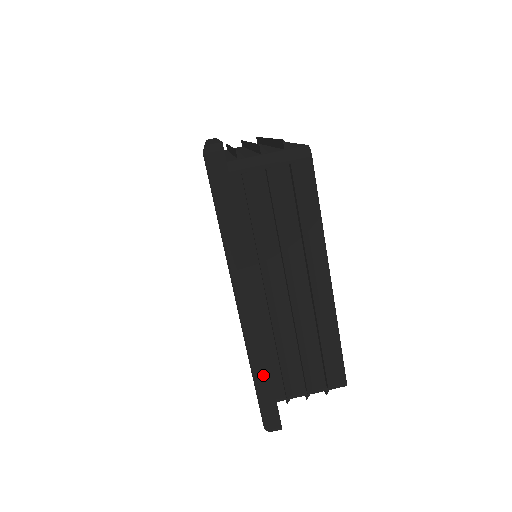
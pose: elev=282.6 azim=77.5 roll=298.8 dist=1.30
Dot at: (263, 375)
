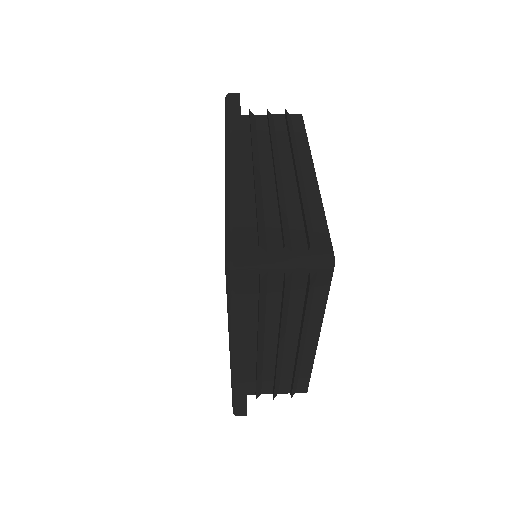
Dot at: (236, 208)
